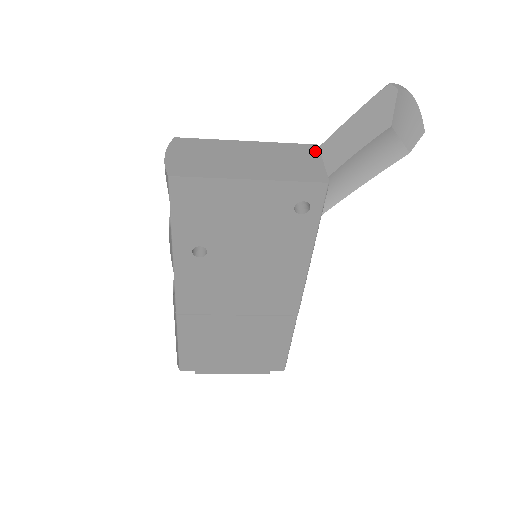
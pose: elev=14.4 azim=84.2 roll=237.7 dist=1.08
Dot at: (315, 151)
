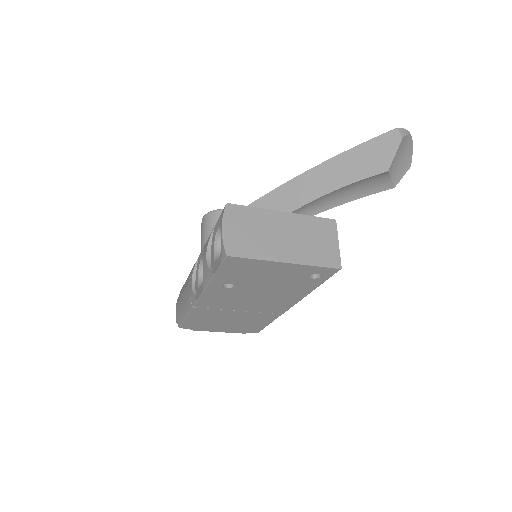
Dot at: (334, 229)
